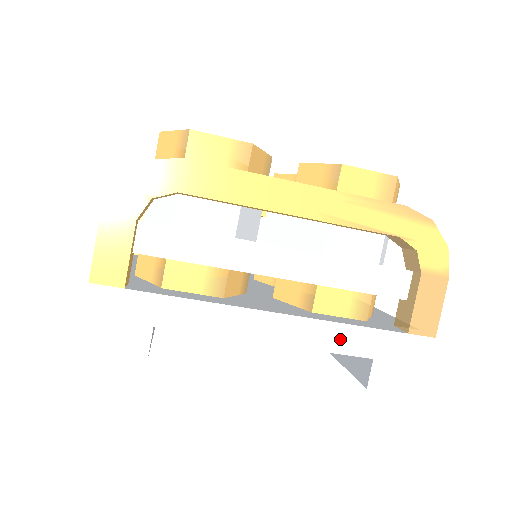
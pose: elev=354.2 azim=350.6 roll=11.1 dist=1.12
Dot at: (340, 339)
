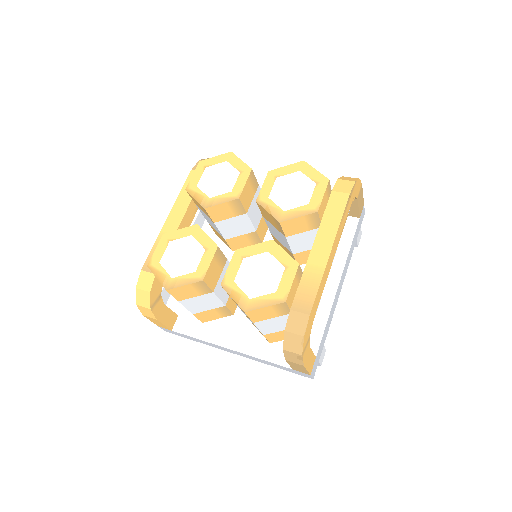
Dot at: (351, 254)
